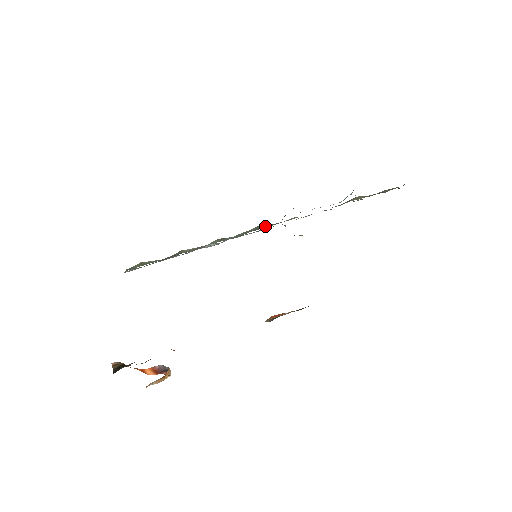
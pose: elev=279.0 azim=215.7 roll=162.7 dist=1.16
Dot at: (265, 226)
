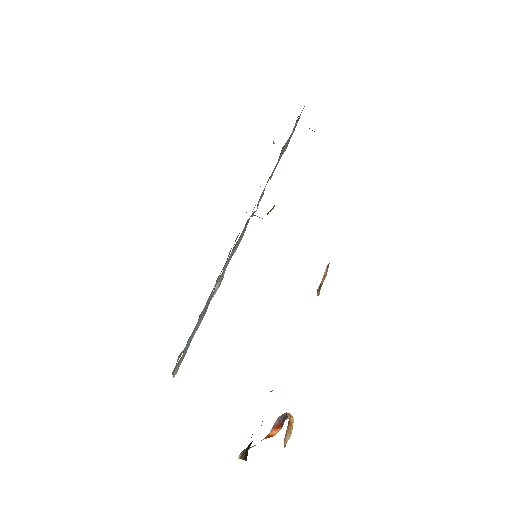
Dot at: occluded
